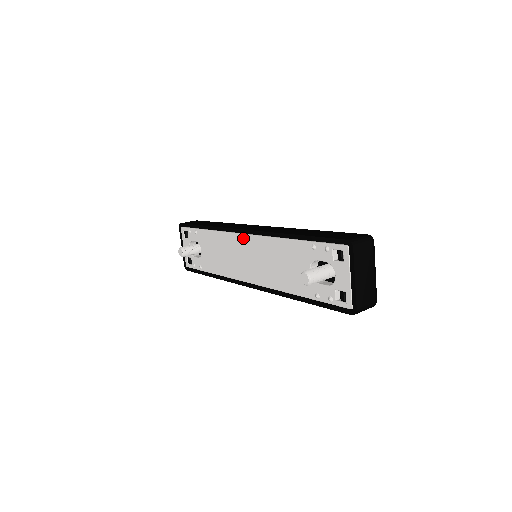
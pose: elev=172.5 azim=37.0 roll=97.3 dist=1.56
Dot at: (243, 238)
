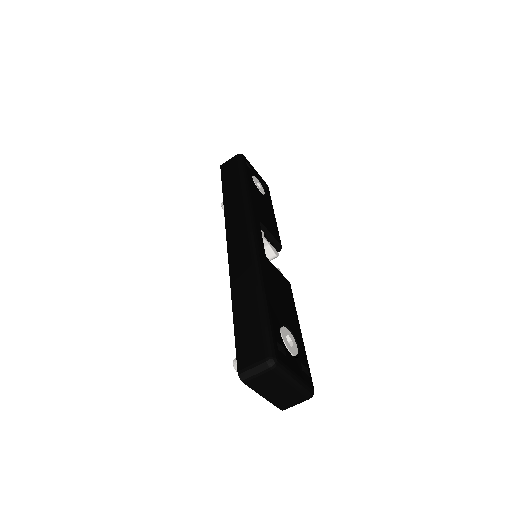
Dot at: occluded
